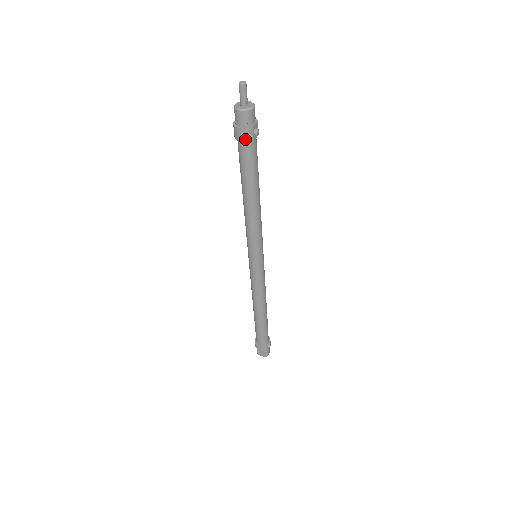
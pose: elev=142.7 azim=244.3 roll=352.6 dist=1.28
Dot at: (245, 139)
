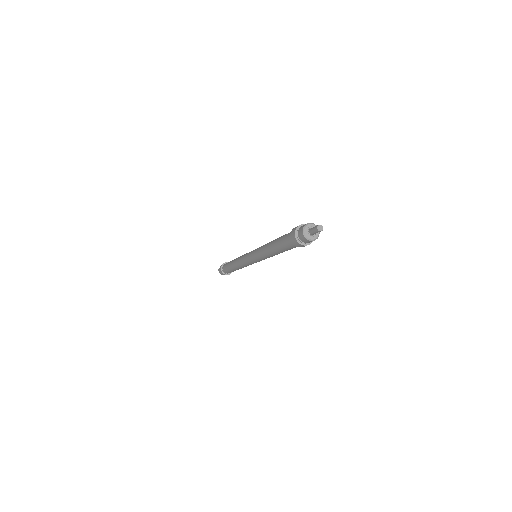
Dot at: occluded
